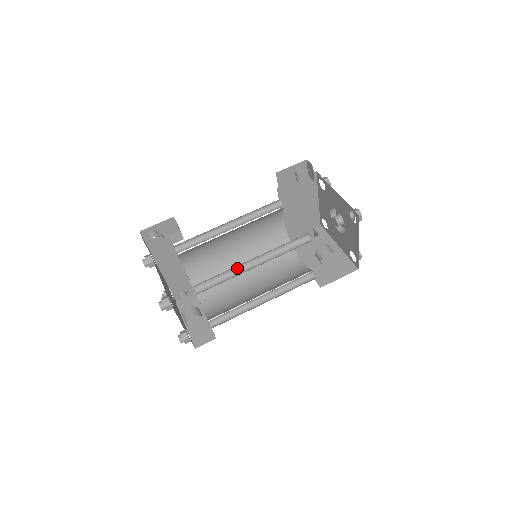
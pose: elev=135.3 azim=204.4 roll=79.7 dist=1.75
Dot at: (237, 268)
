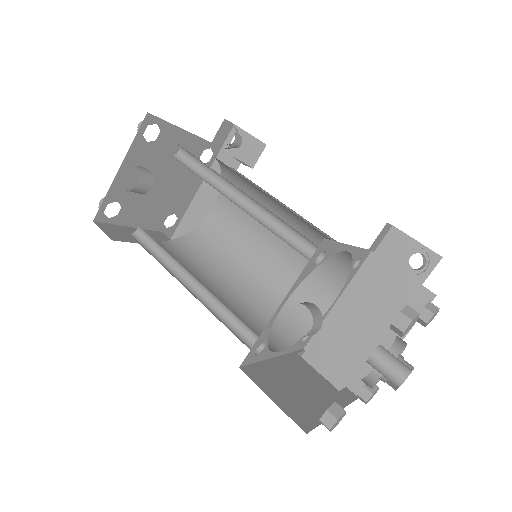
Dot at: (224, 187)
